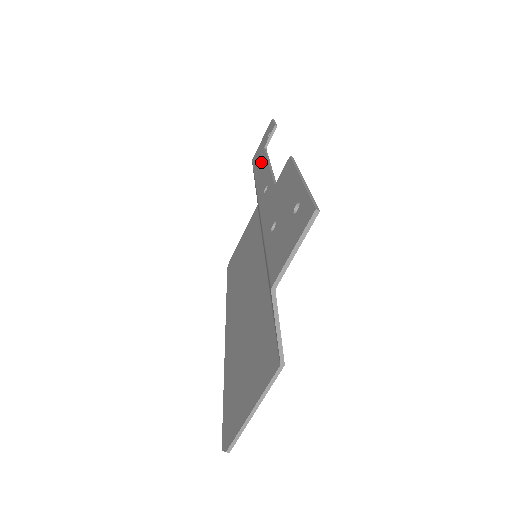
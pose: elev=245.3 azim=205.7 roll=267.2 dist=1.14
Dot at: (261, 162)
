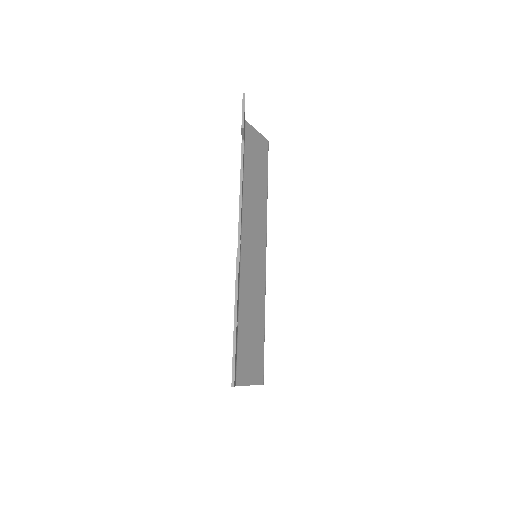
Dot at: occluded
